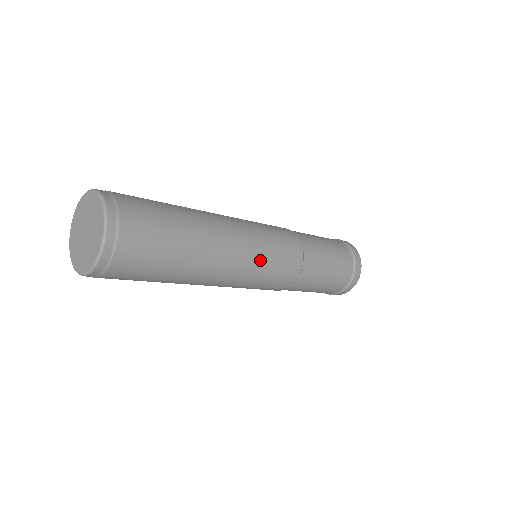
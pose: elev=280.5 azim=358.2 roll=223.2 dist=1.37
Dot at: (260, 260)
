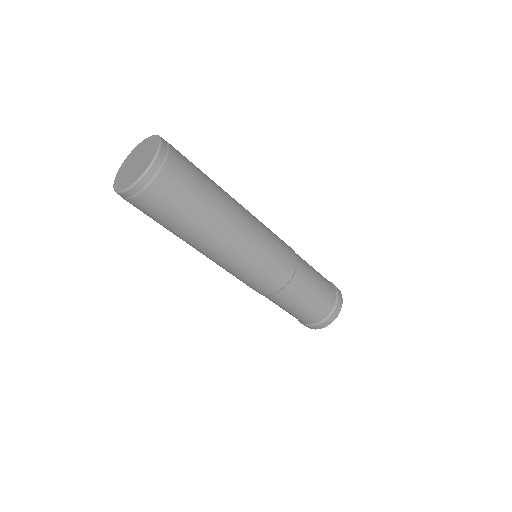
Dot at: (247, 266)
